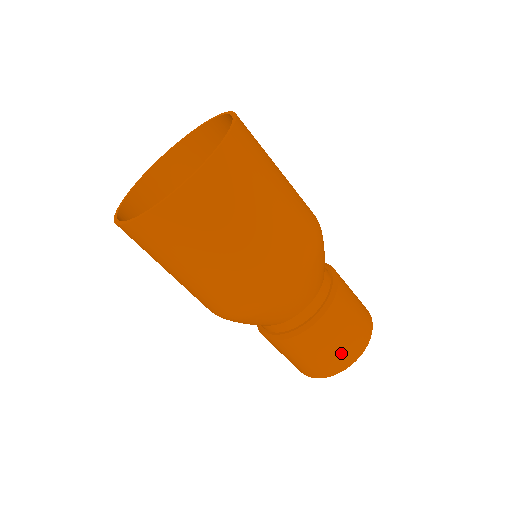
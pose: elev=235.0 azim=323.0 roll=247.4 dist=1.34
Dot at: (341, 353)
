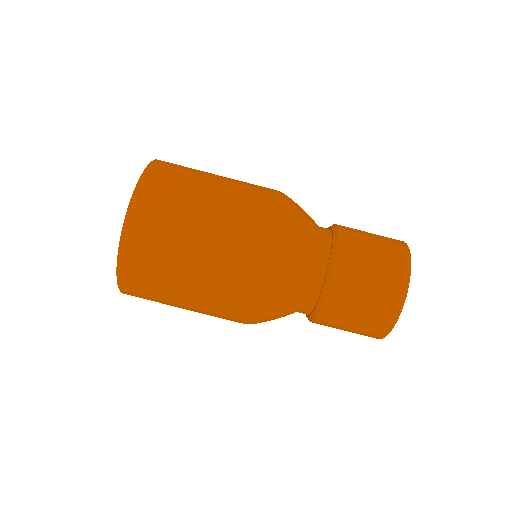
Dot at: (377, 310)
